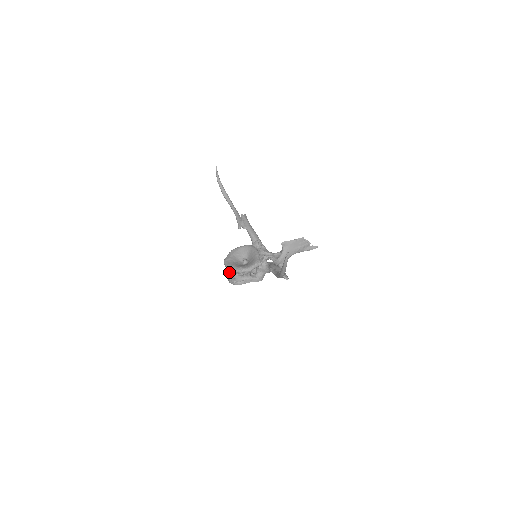
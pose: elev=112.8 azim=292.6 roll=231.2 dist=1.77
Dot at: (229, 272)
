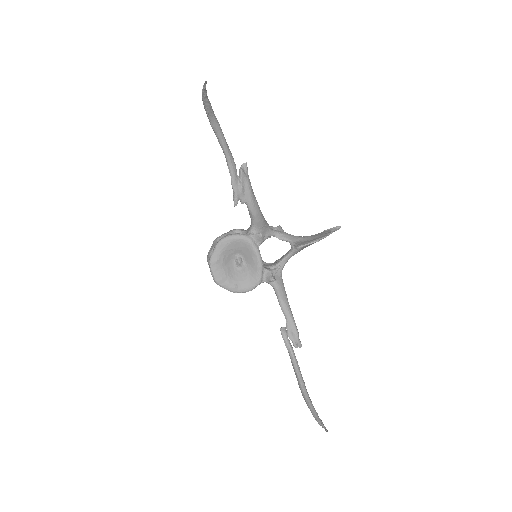
Dot at: (217, 284)
